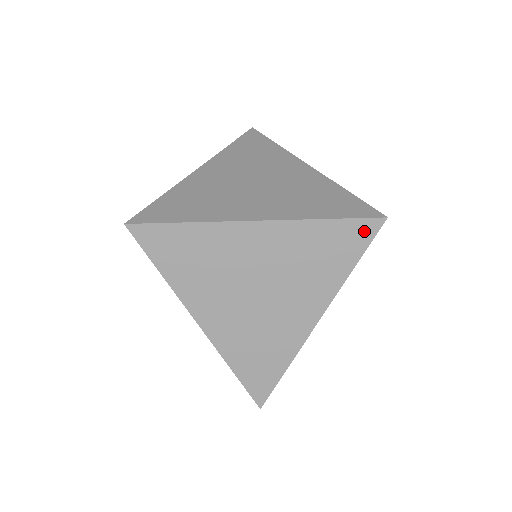
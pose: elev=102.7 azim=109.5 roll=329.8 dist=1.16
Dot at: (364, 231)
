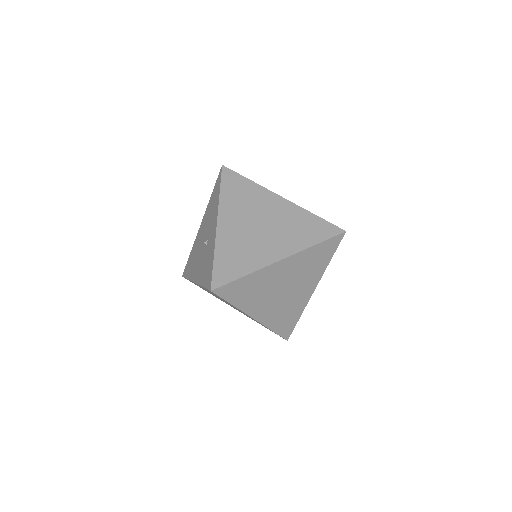
Dot at: (335, 242)
